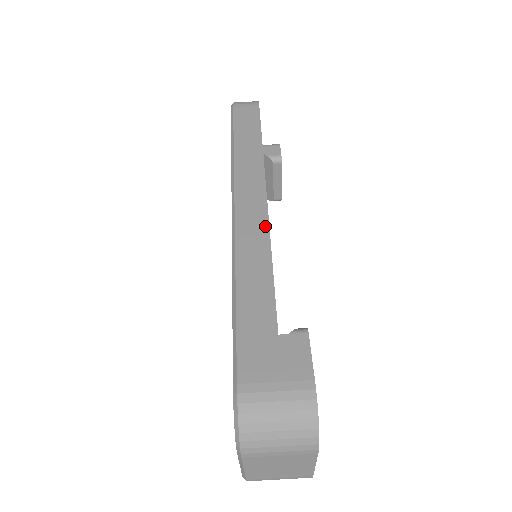
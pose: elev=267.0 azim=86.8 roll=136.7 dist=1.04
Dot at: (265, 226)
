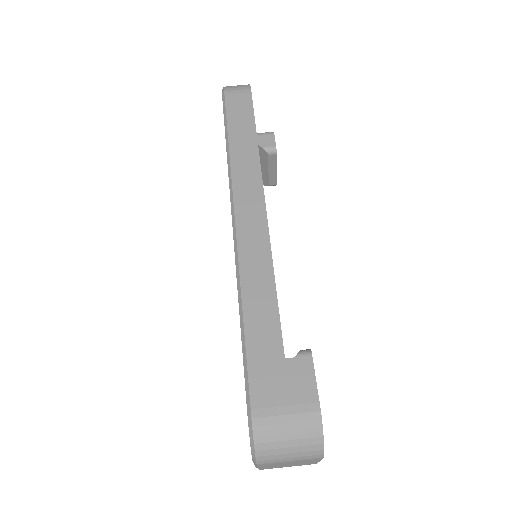
Dot at: (266, 241)
